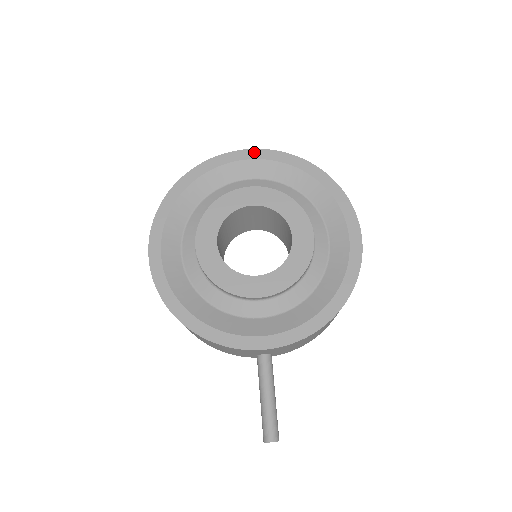
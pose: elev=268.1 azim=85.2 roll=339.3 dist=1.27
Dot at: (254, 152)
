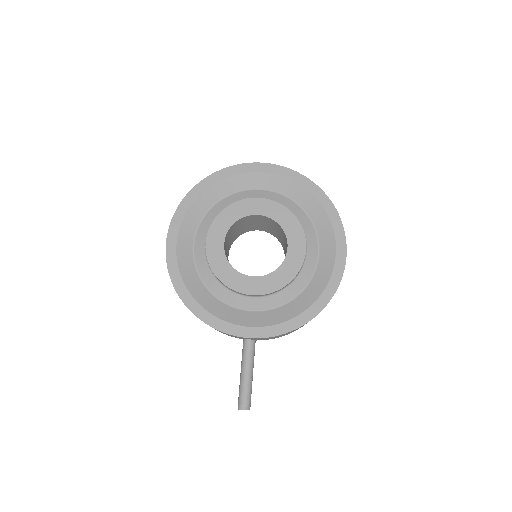
Dot at: (268, 166)
